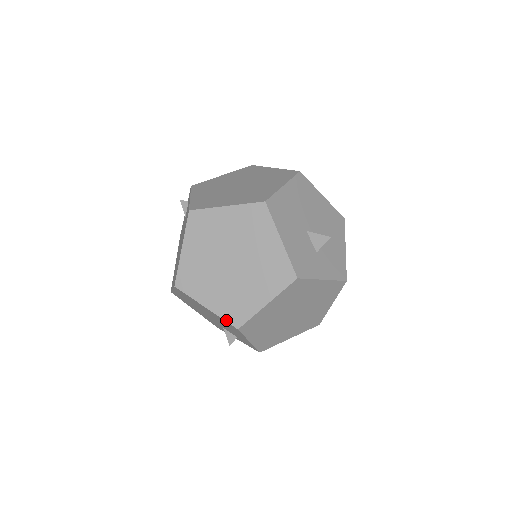
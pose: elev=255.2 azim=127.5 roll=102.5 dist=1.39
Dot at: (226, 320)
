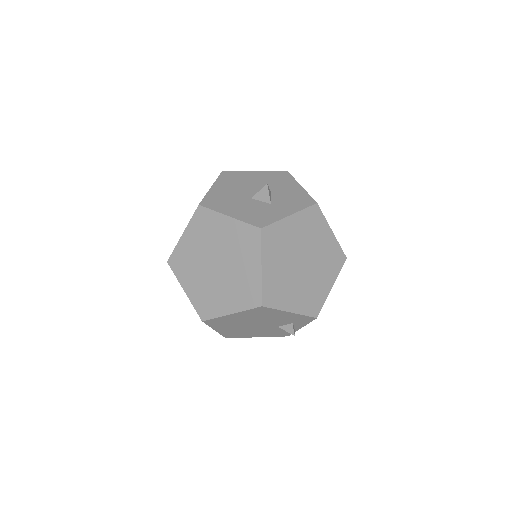
Dot at: (249, 308)
